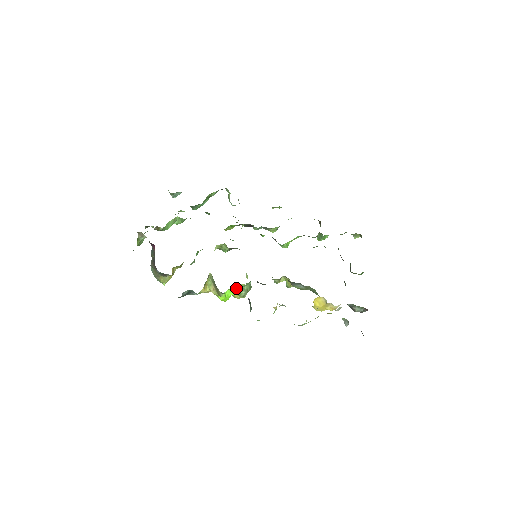
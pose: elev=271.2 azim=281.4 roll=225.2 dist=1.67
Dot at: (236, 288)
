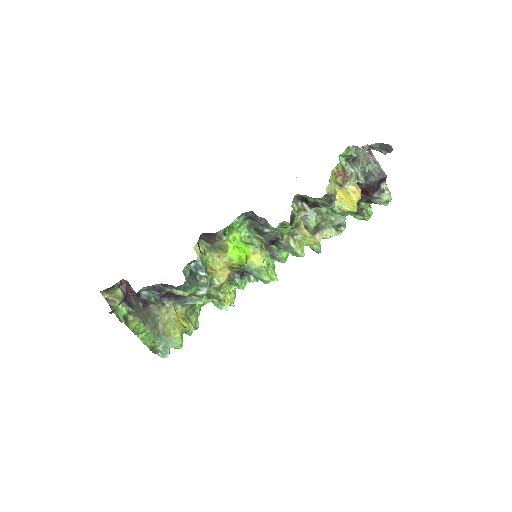
Dot at: (241, 241)
